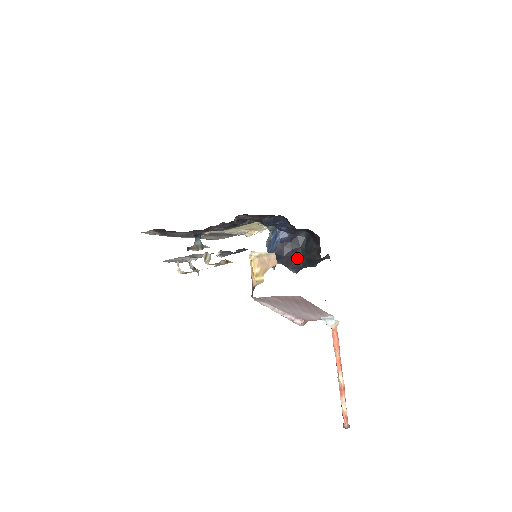
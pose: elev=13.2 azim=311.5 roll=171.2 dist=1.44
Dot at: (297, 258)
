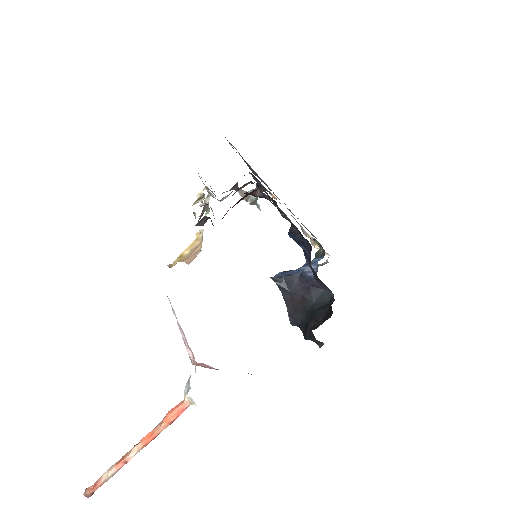
Dot at: (301, 310)
